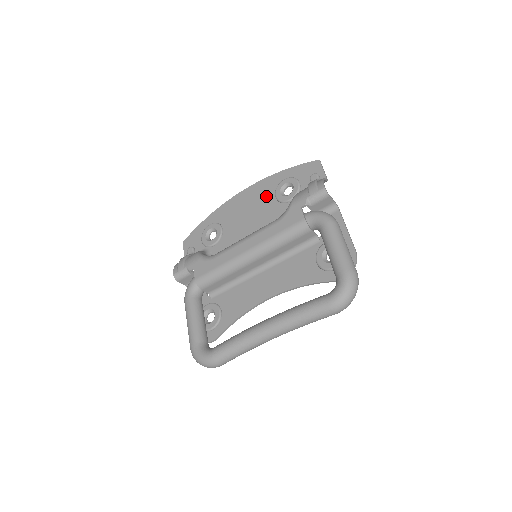
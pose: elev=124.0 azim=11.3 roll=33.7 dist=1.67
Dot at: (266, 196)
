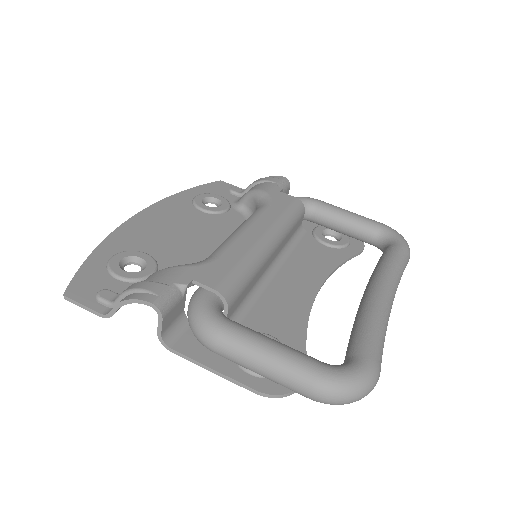
Dot at: (186, 212)
